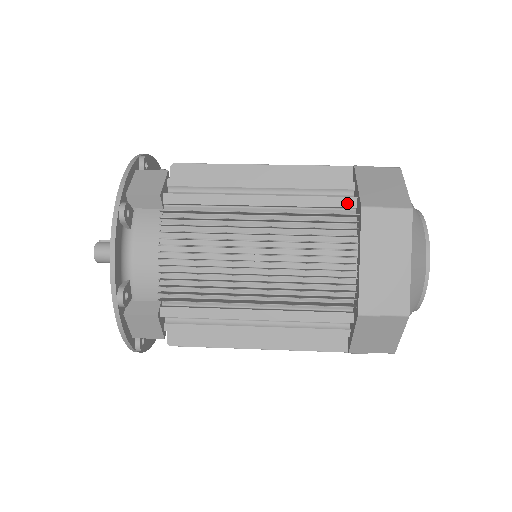
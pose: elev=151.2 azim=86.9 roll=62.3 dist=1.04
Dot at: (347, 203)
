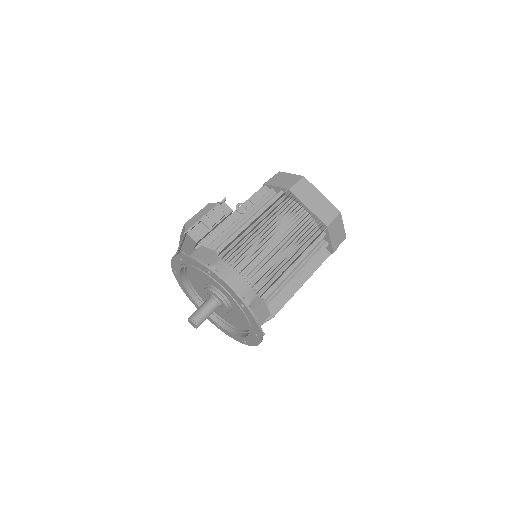
Dot at: occluded
